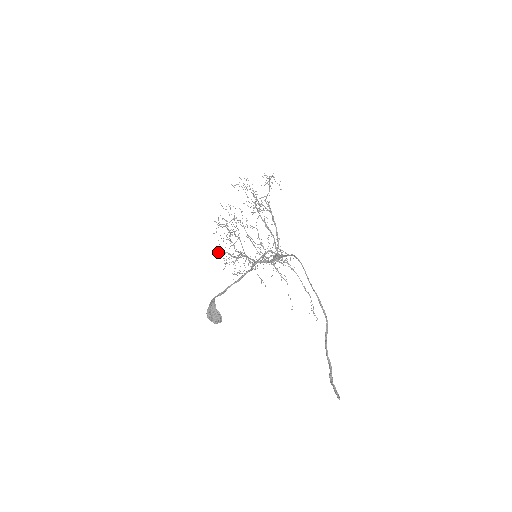
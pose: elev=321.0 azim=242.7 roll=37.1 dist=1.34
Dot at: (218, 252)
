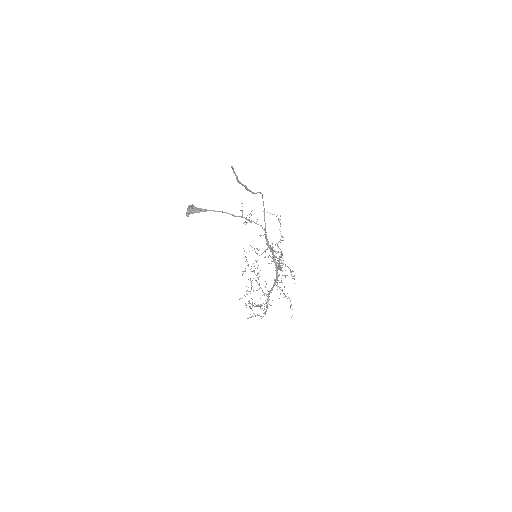
Dot at: occluded
